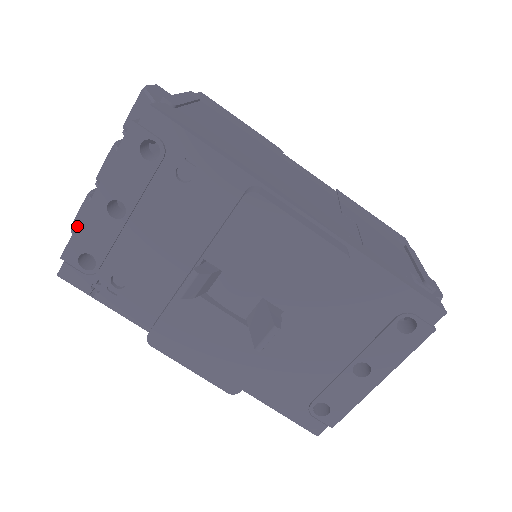
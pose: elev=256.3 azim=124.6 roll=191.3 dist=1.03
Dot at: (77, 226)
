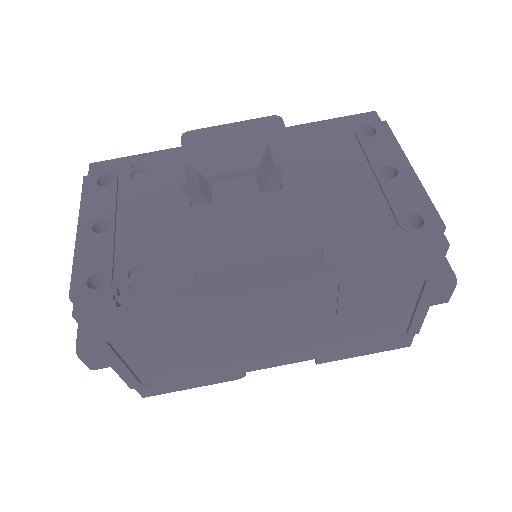
Dot at: (73, 261)
